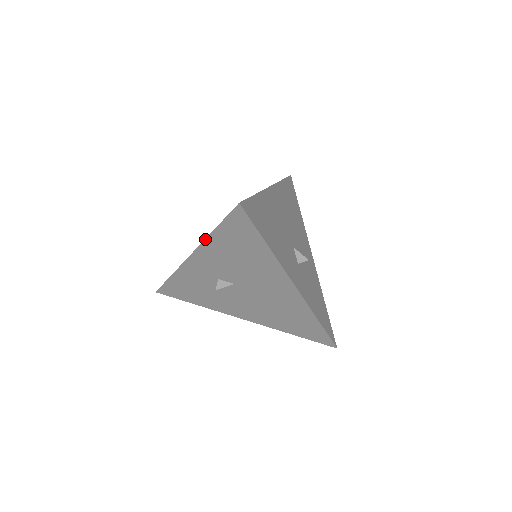
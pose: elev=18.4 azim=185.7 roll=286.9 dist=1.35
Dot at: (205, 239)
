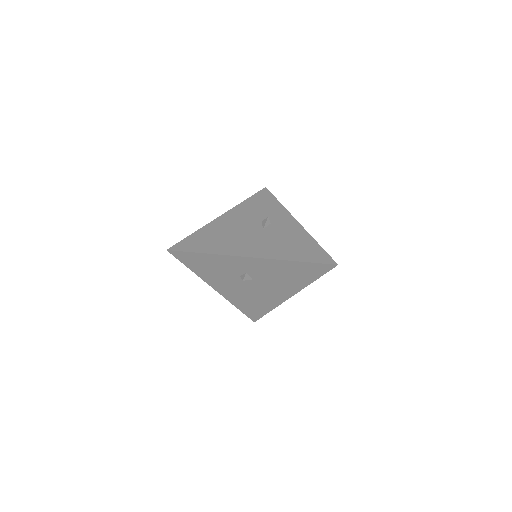
Dot at: (283, 260)
